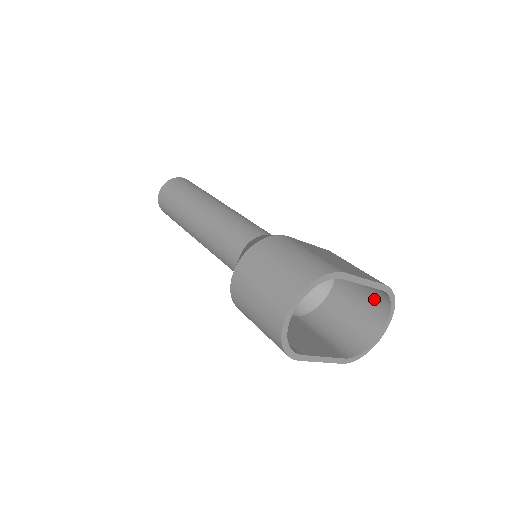
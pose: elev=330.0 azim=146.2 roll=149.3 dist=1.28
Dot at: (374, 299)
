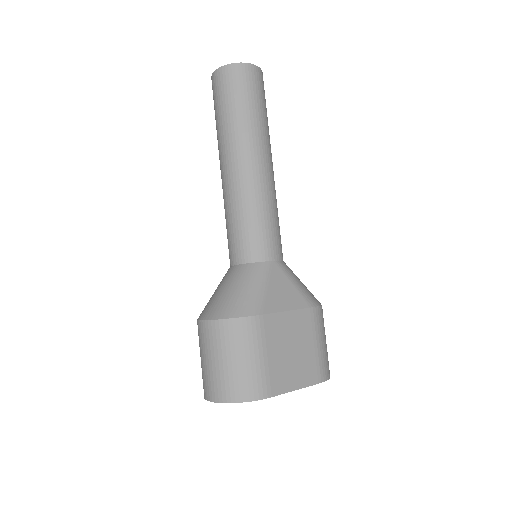
Dot at: occluded
